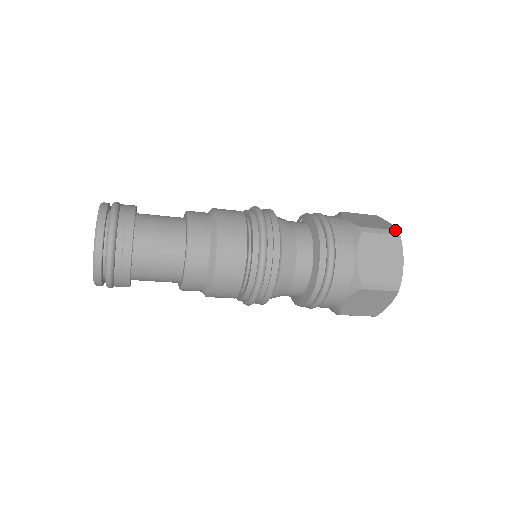
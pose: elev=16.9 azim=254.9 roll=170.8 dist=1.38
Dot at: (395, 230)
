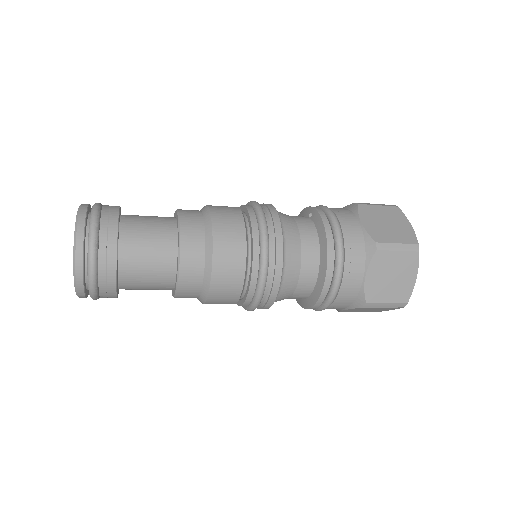
Dot at: (415, 244)
